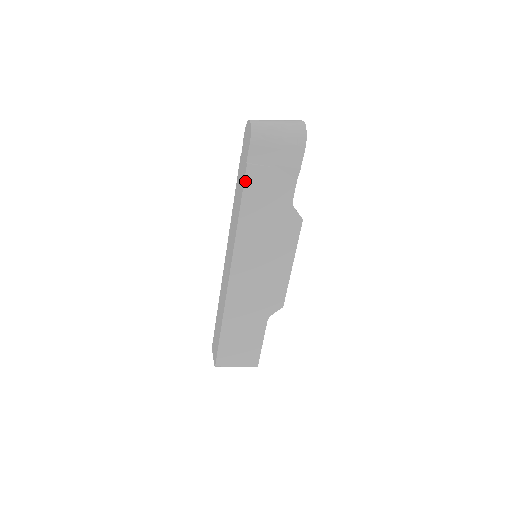
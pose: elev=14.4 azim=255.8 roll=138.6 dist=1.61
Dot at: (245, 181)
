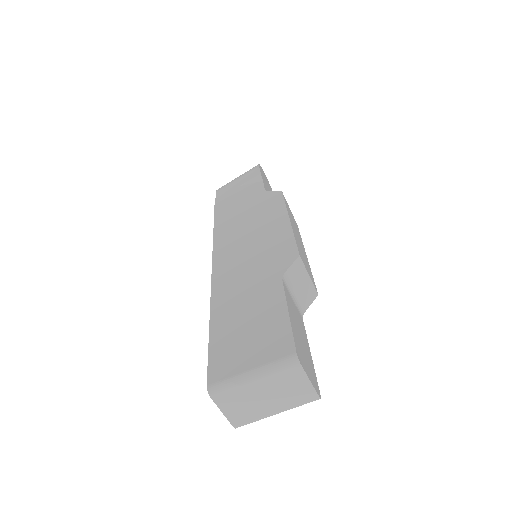
Dot at: (215, 205)
